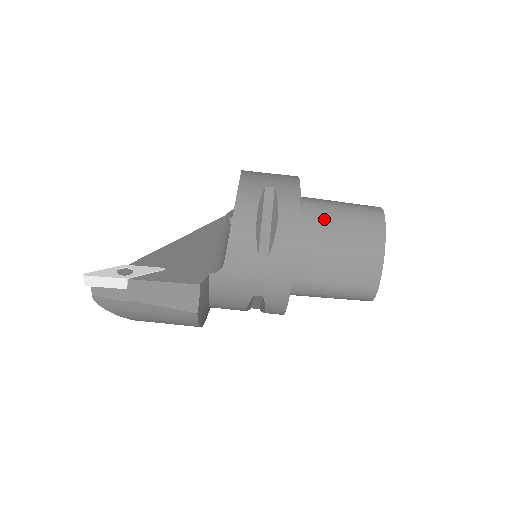
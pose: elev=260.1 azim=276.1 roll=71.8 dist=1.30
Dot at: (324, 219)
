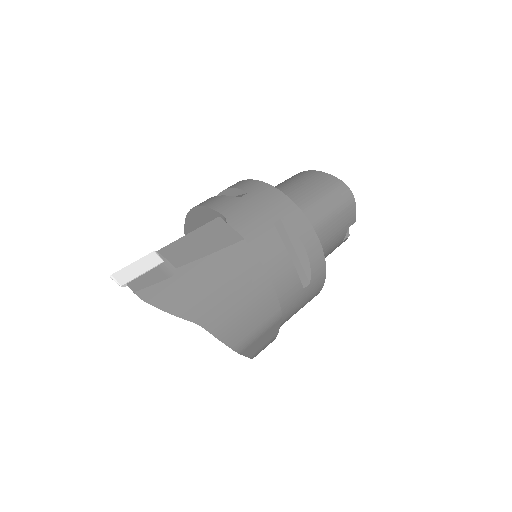
Dot at: occluded
